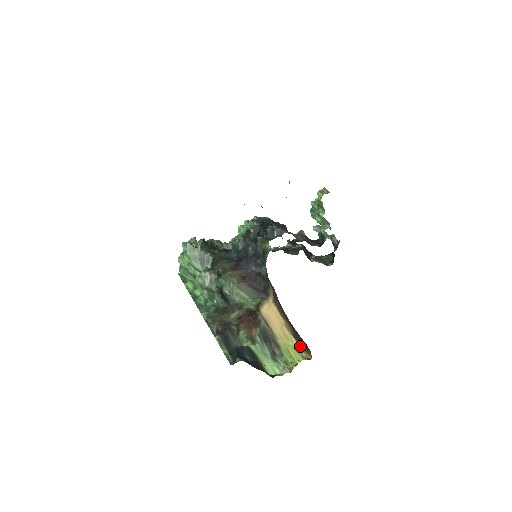
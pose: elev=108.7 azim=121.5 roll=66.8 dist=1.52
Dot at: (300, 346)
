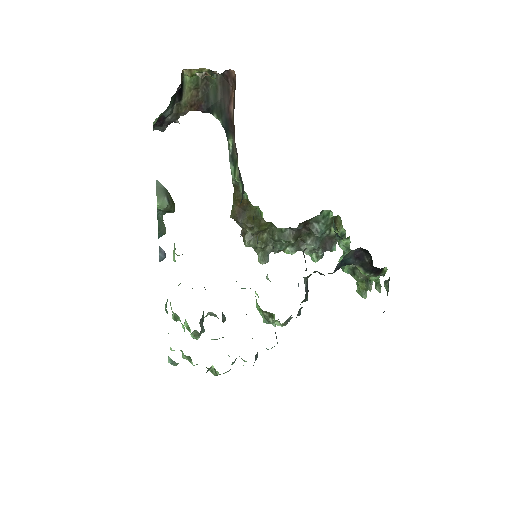
Dot at: occluded
